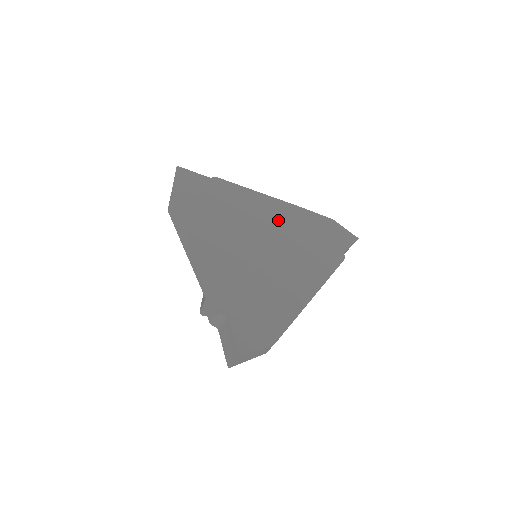
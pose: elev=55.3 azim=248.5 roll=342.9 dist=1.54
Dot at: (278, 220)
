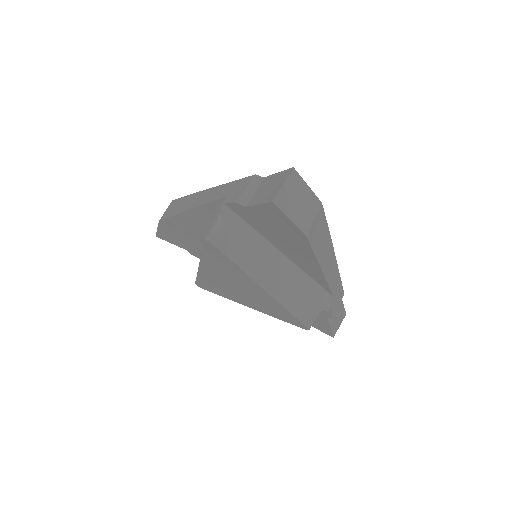
Dot at: occluded
